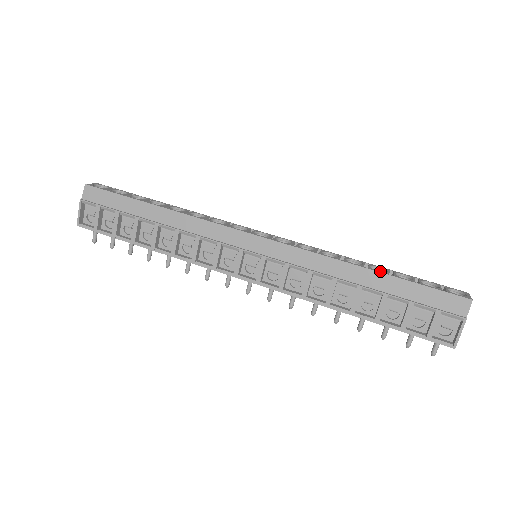
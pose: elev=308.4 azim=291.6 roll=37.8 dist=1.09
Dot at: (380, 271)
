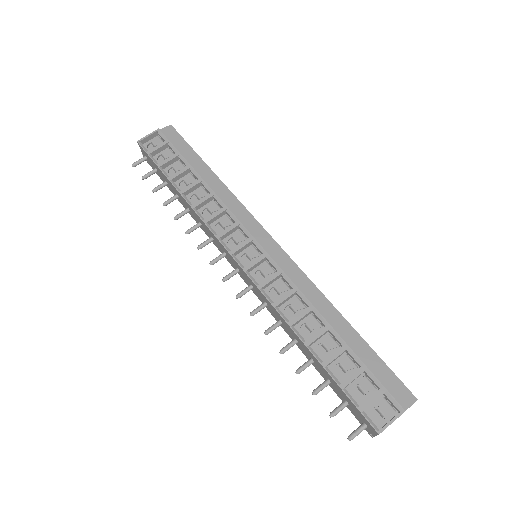
Dot at: occluded
